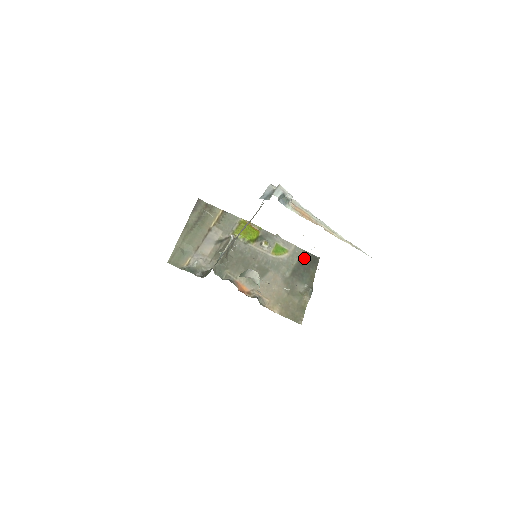
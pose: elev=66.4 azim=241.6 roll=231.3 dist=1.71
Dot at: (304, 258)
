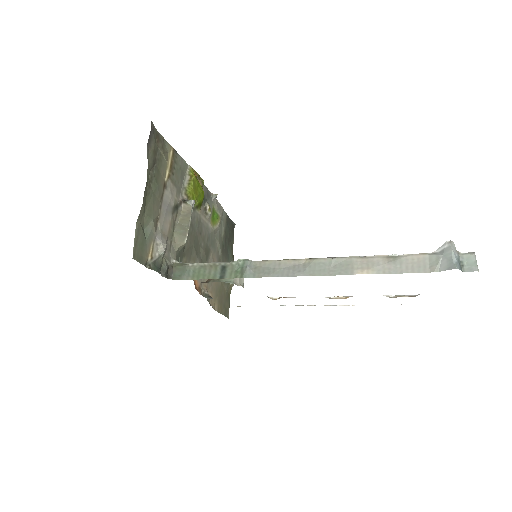
Dot at: (228, 226)
